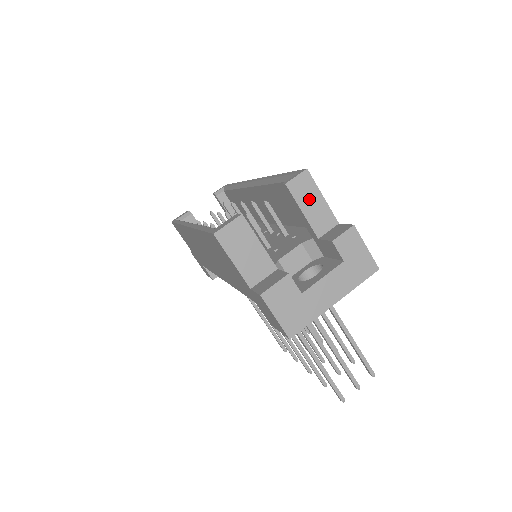
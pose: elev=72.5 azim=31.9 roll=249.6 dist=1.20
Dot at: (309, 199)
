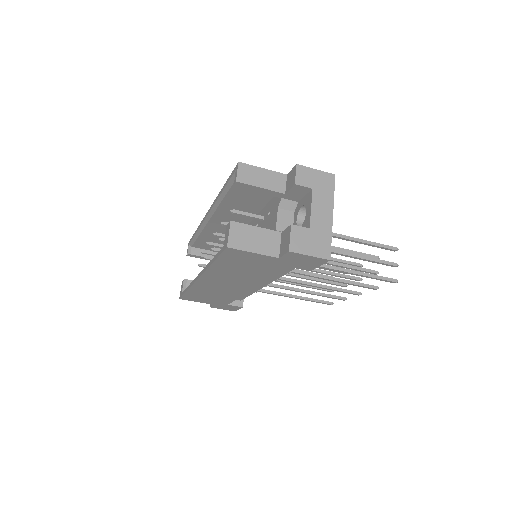
Dot at: (257, 177)
